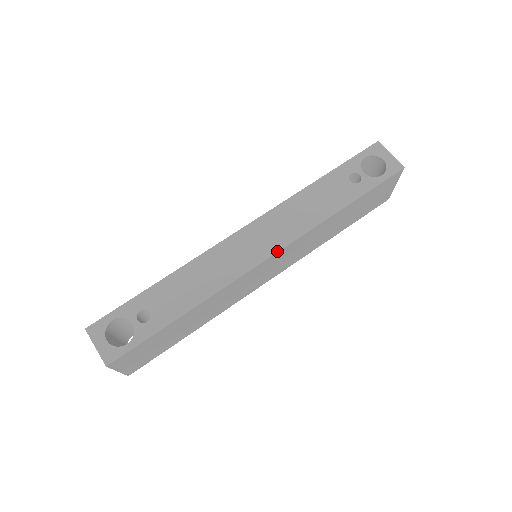
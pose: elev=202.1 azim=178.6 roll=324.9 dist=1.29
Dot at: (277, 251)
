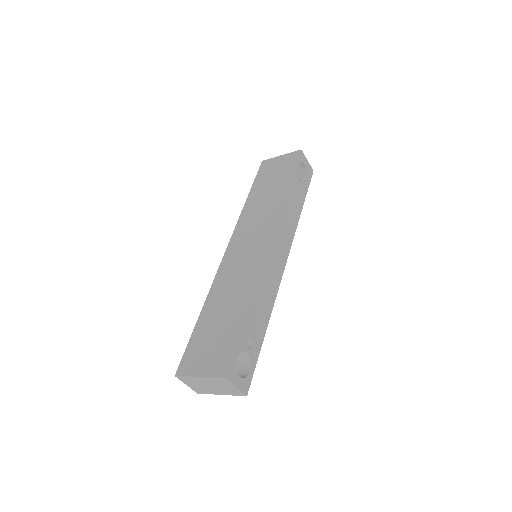
Dot at: (288, 255)
